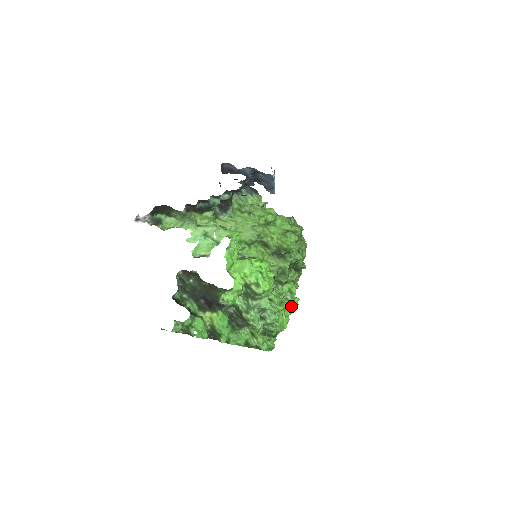
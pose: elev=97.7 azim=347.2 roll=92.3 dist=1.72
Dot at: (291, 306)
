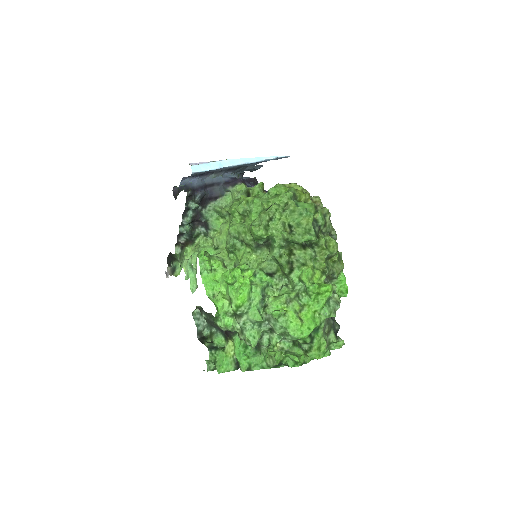
Dot at: (318, 295)
